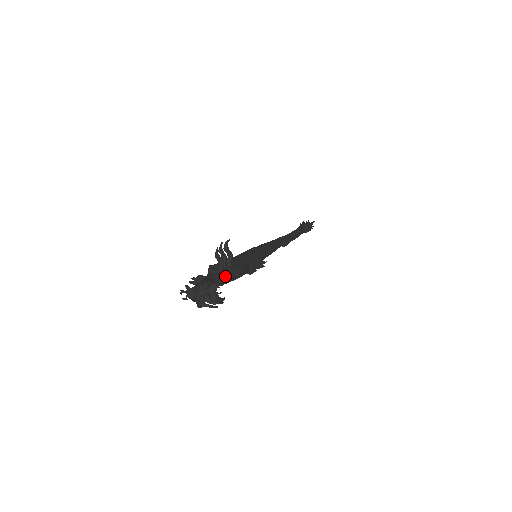
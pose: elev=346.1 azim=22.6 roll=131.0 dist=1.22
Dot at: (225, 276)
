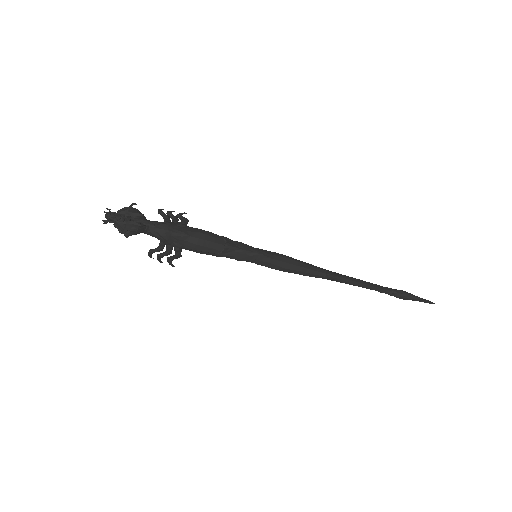
Dot at: (168, 223)
